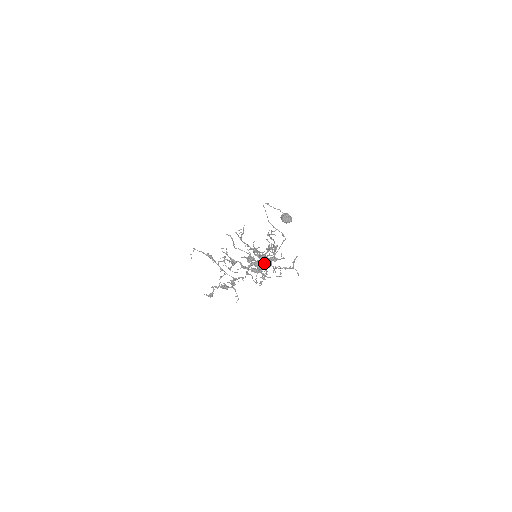
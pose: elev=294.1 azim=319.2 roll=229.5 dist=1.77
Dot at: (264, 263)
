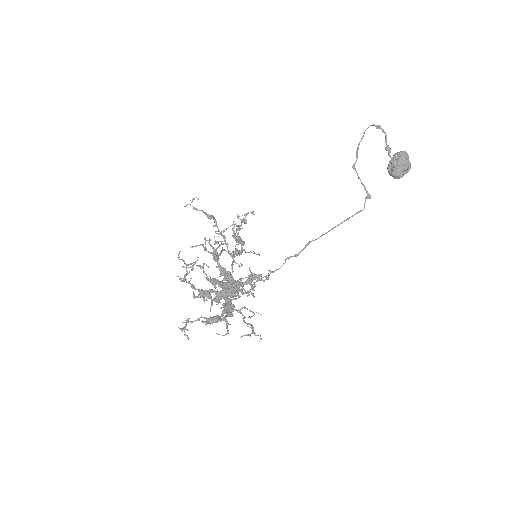
Dot at: (227, 300)
